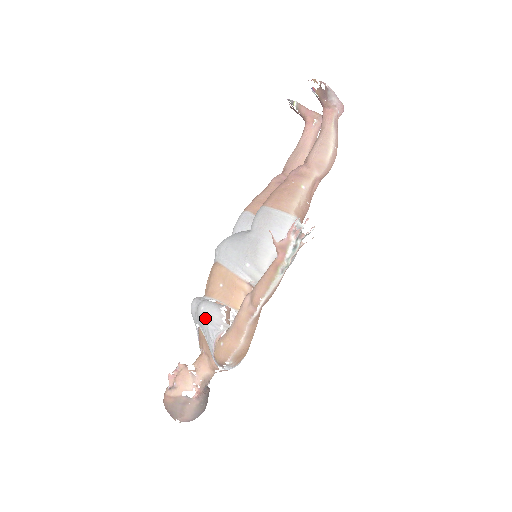
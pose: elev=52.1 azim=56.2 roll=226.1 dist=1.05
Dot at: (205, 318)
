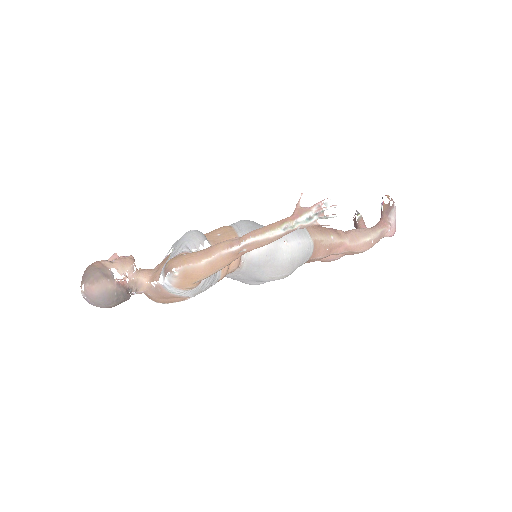
Dot at: (188, 236)
